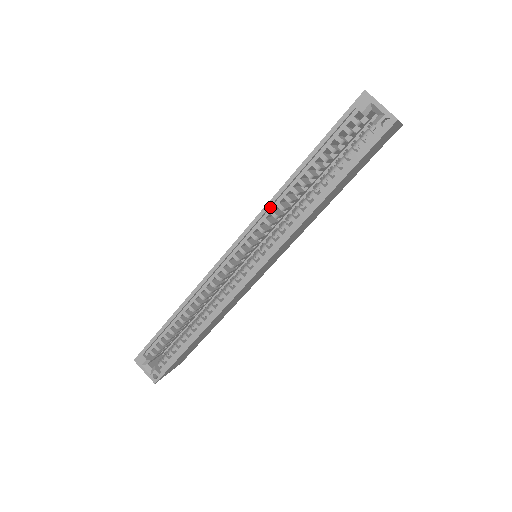
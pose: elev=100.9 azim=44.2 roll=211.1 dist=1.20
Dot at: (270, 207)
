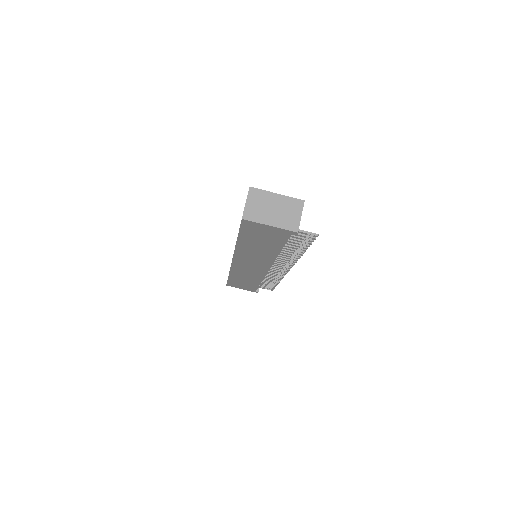
Dot at: occluded
